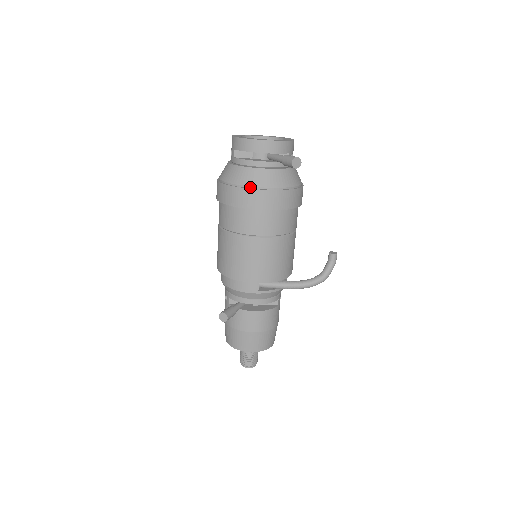
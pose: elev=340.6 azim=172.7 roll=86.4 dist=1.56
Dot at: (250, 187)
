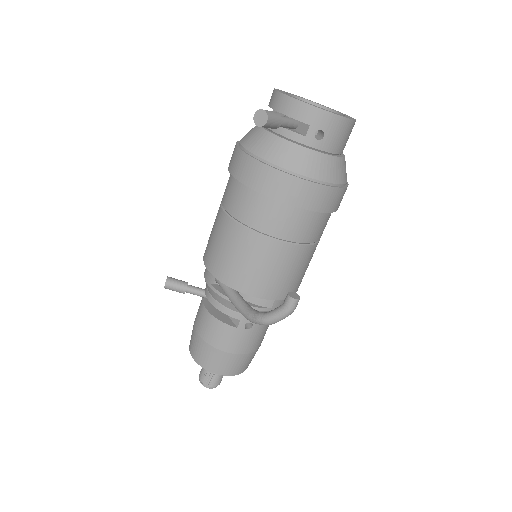
Dot at: (240, 145)
